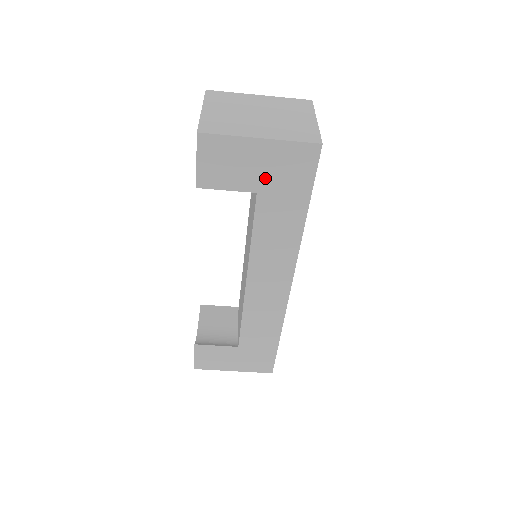
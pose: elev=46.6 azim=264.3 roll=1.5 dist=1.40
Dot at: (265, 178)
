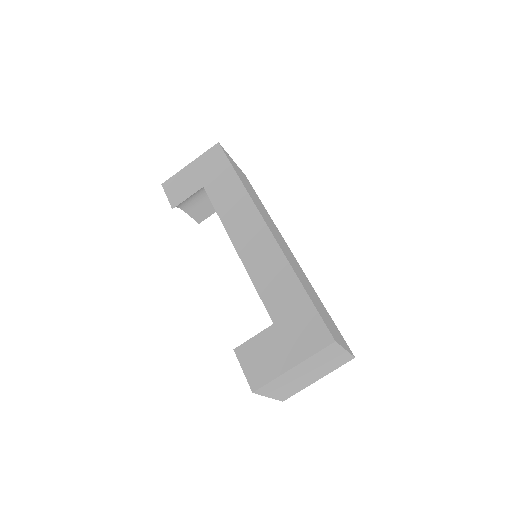
Dot at: (203, 177)
